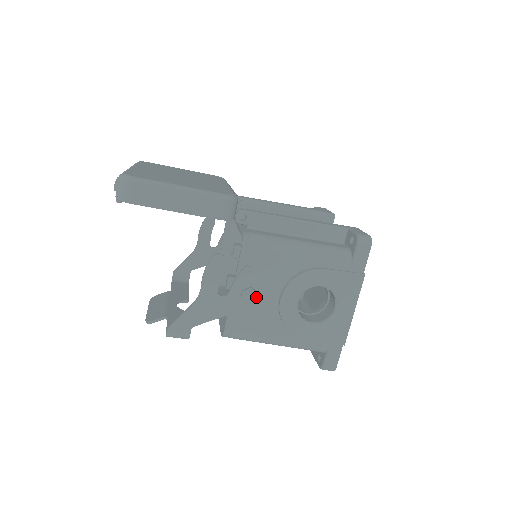
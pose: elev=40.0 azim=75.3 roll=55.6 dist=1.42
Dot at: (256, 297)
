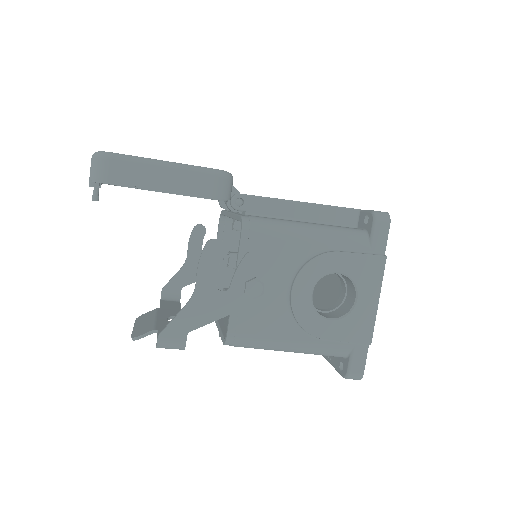
Dot at: (263, 289)
